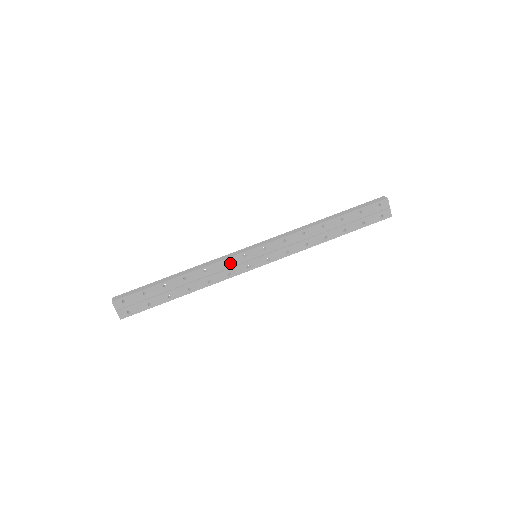
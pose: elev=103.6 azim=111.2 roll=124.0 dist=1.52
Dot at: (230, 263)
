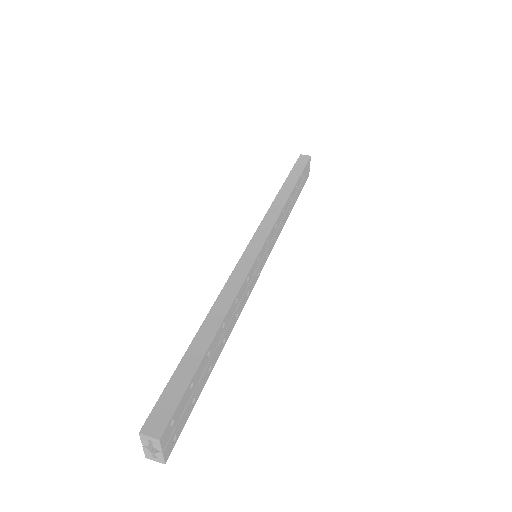
Dot at: (250, 277)
